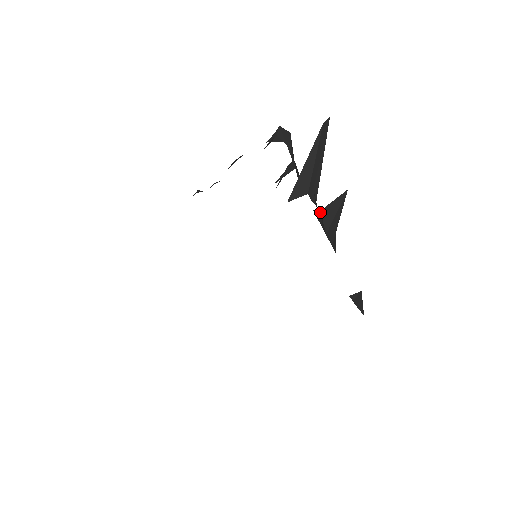
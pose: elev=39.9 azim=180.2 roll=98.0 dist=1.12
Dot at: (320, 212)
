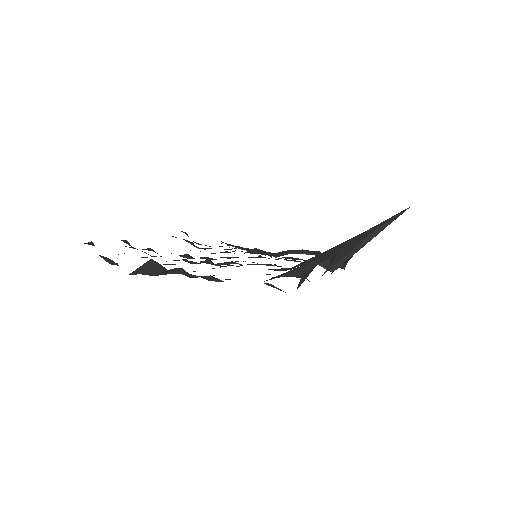
Dot at: (340, 250)
